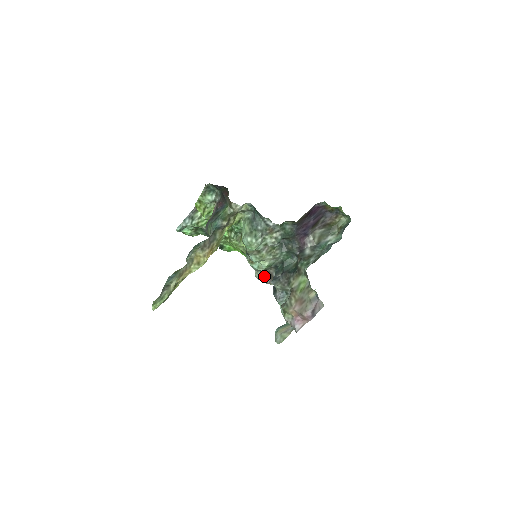
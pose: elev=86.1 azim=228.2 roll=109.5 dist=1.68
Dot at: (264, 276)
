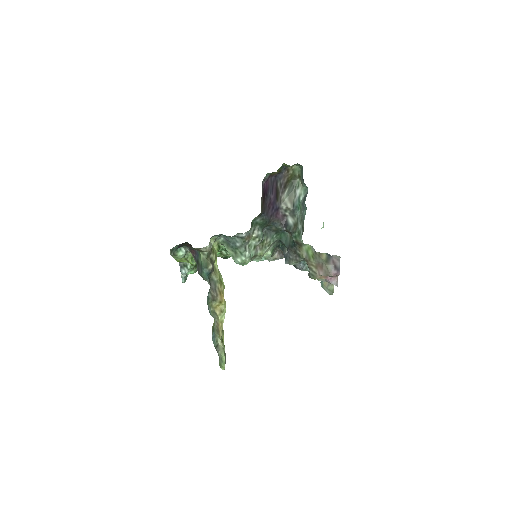
Dot at: (276, 257)
